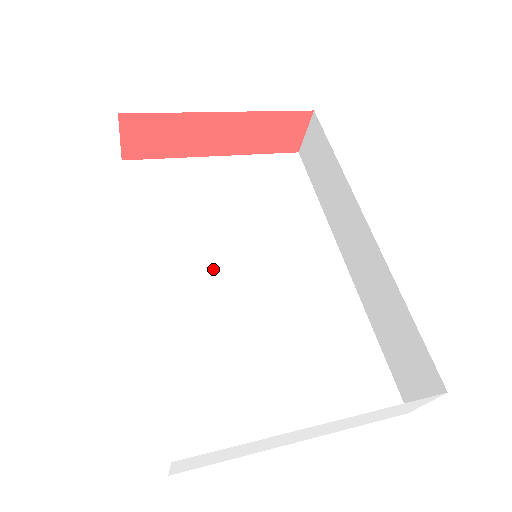
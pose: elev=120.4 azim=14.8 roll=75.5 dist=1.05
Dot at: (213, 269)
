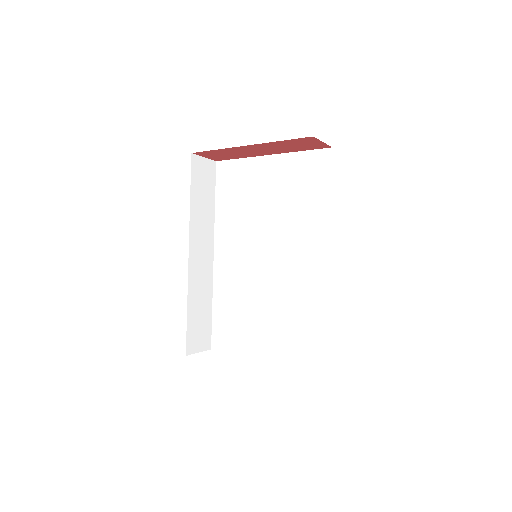
Dot at: (248, 250)
